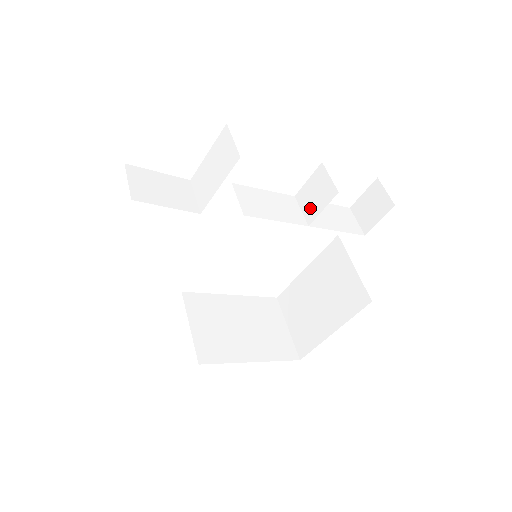
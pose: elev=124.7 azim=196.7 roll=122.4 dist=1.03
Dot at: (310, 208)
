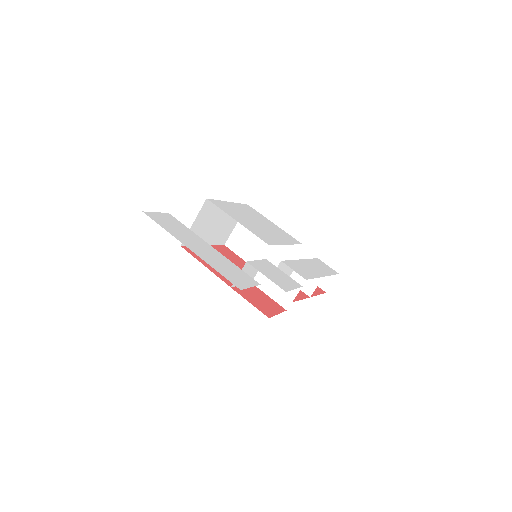
Dot at: (297, 277)
